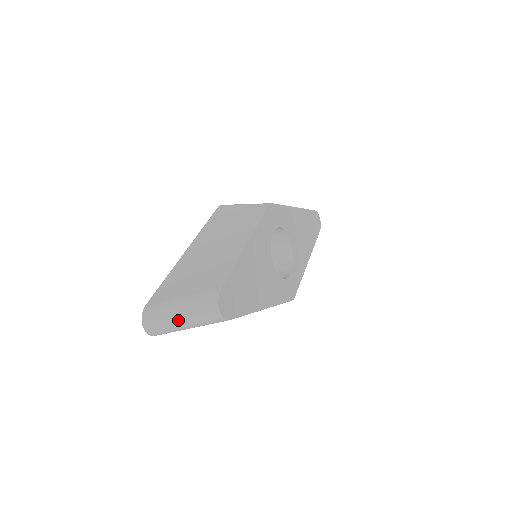
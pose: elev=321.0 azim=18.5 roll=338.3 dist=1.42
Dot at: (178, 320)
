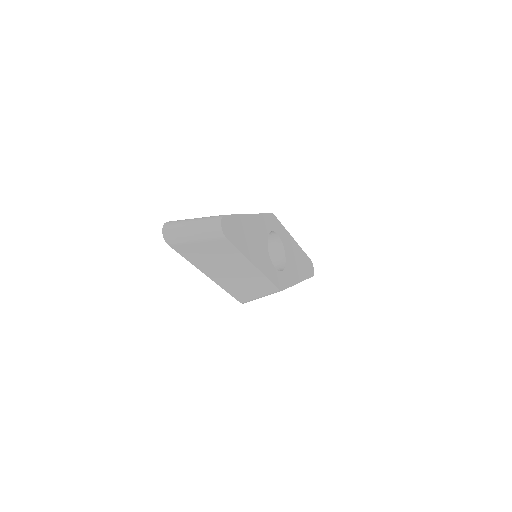
Dot at: (189, 229)
